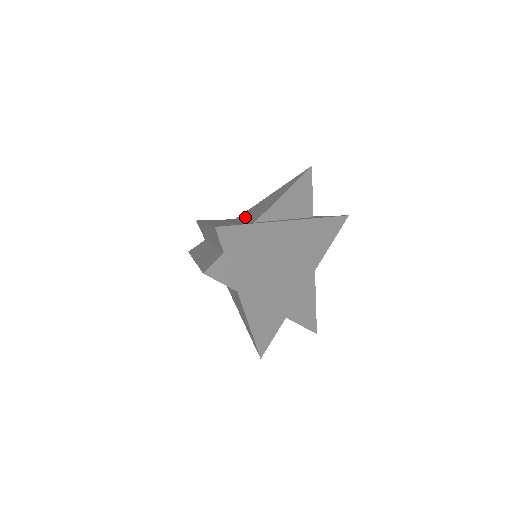
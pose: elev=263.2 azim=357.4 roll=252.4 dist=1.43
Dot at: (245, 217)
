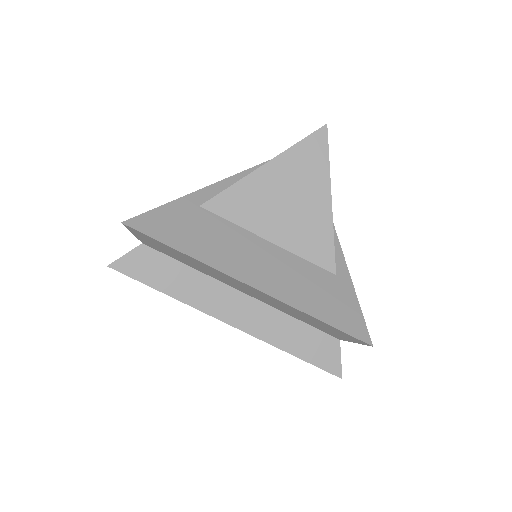
Dot at: (260, 228)
